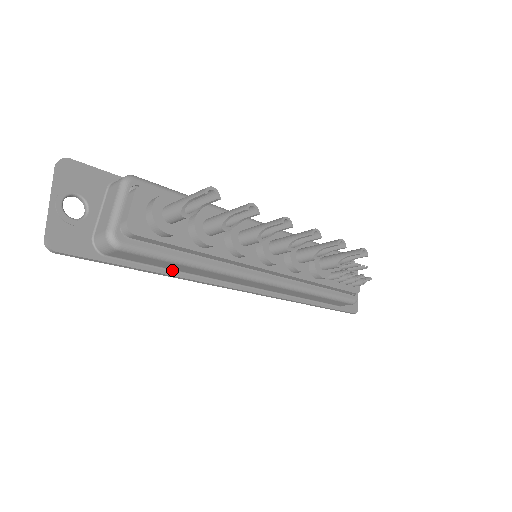
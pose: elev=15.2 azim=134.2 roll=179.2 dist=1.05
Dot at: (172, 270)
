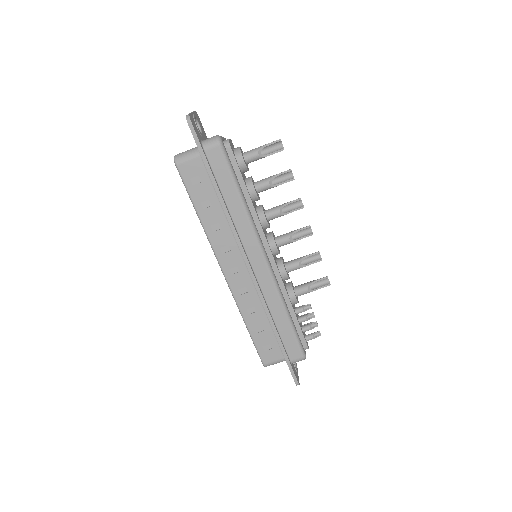
Dot at: (224, 199)
